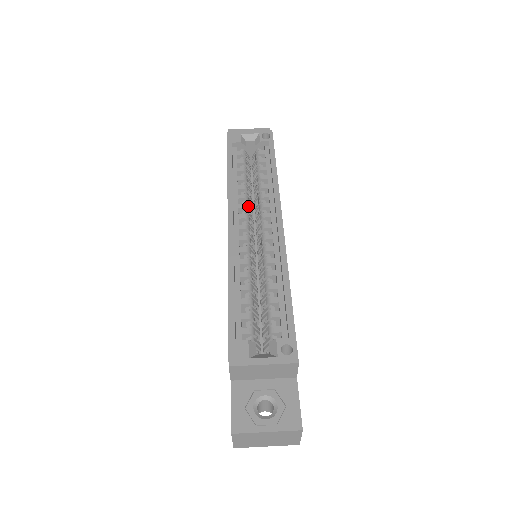
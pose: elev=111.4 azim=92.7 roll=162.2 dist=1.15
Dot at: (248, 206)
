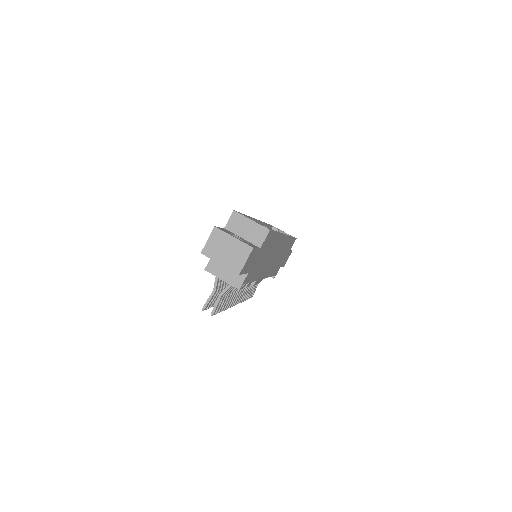
Dot at: occluded
